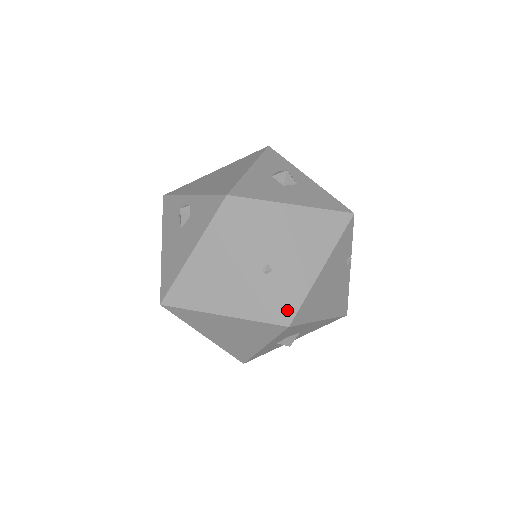
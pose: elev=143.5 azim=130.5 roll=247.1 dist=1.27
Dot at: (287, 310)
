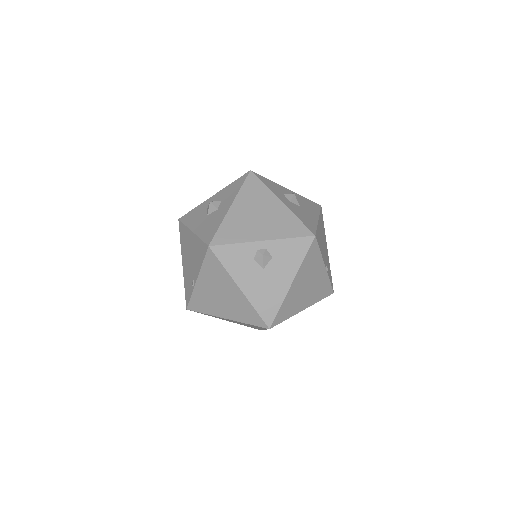
Dot at: (332, 285)
